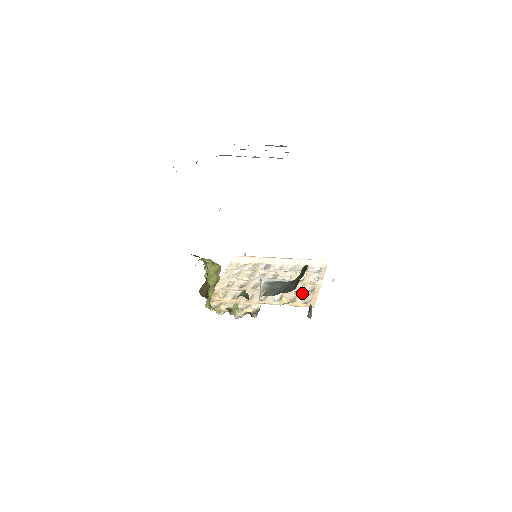
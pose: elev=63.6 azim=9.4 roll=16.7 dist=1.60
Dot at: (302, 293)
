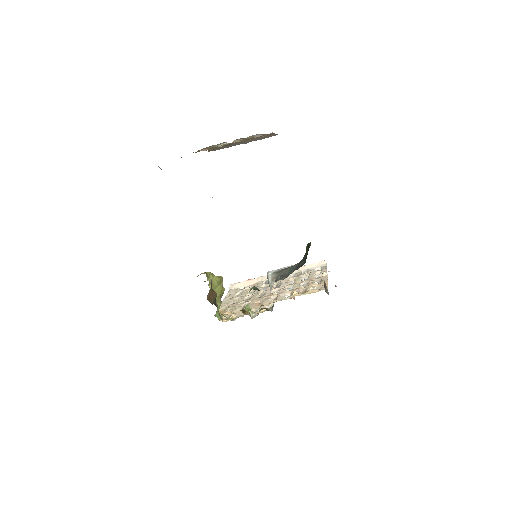
Dot at: (311, 285)
